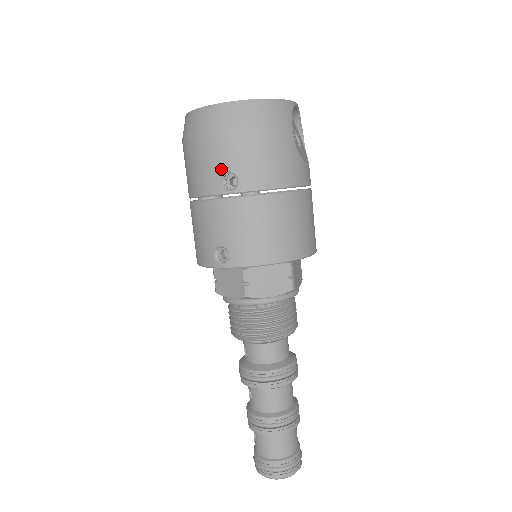
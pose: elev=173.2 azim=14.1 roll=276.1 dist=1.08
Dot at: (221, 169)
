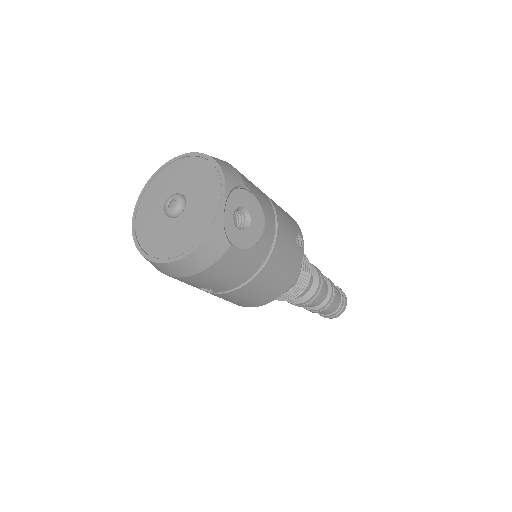
Dot at: (194, 286)
